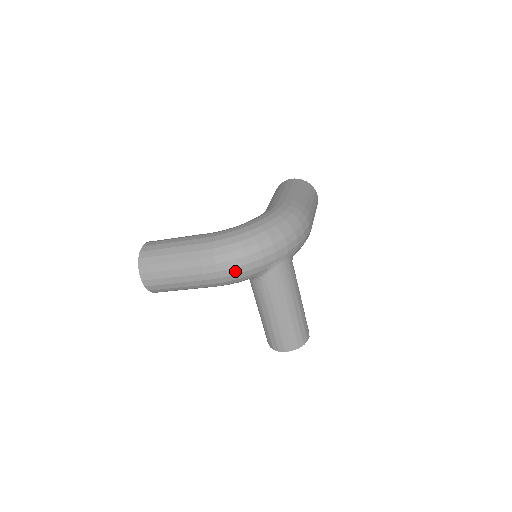
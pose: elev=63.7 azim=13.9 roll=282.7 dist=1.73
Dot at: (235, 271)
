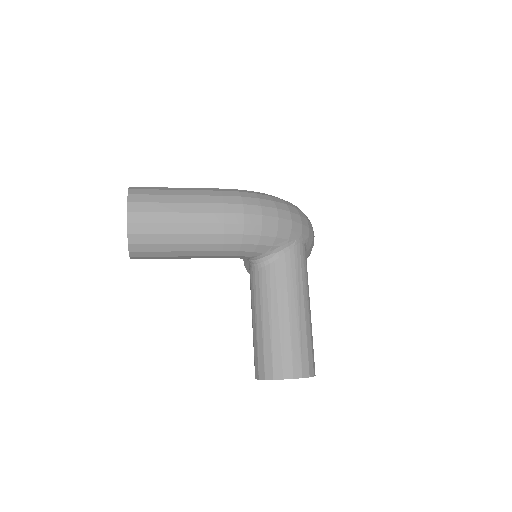
Dot at: (263, 220)
